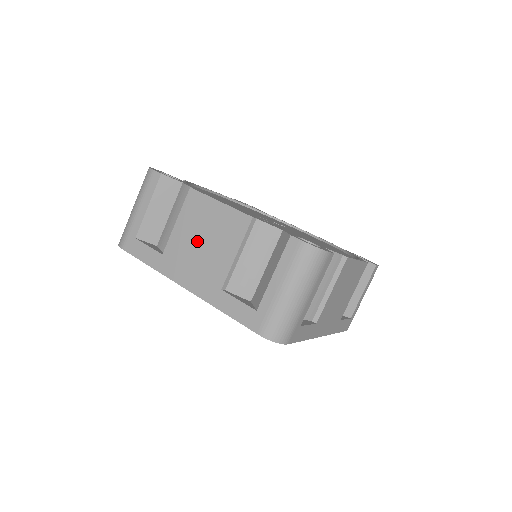
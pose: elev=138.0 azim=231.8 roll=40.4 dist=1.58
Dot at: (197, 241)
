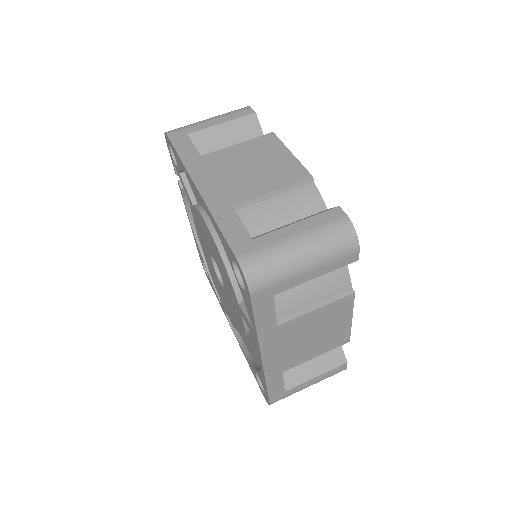
Dot at: (244, 164)
